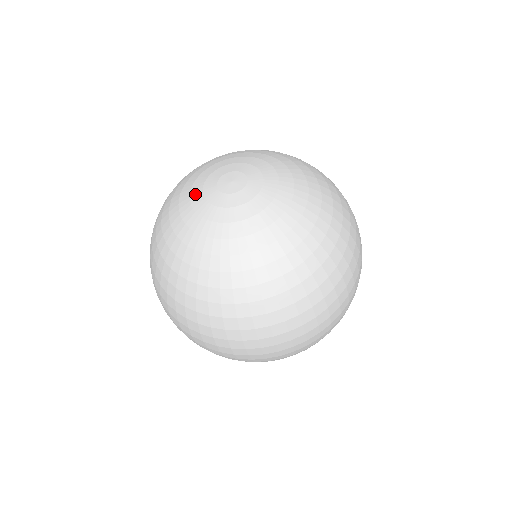
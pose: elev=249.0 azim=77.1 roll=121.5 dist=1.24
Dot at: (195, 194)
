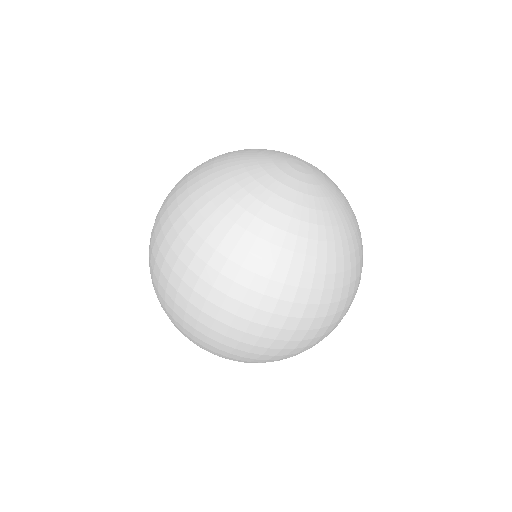
Dot at: (263, 159)
